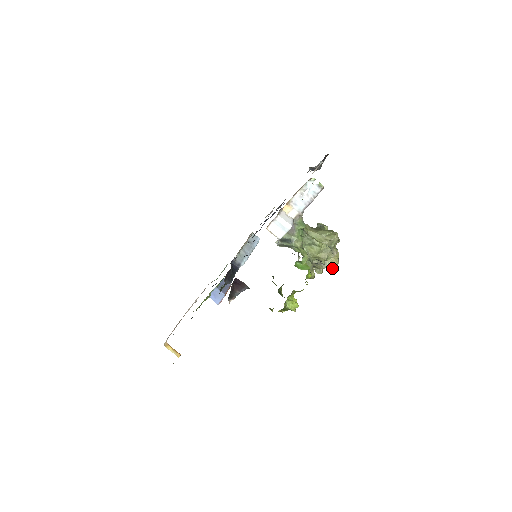
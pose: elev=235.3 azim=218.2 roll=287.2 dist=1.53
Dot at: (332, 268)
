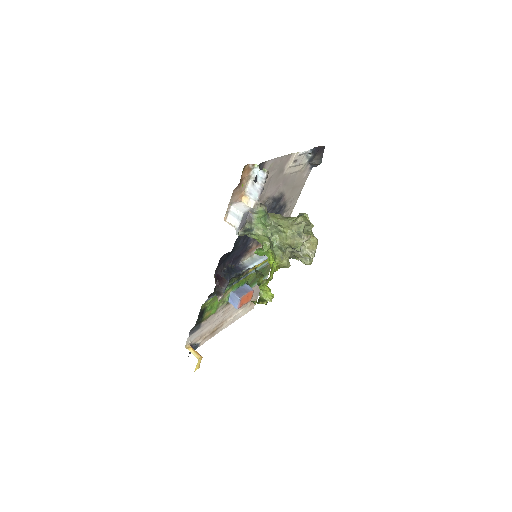
Dot at: (310, 255)
